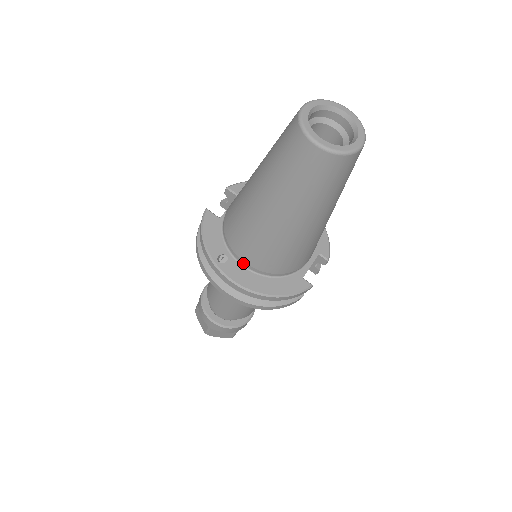
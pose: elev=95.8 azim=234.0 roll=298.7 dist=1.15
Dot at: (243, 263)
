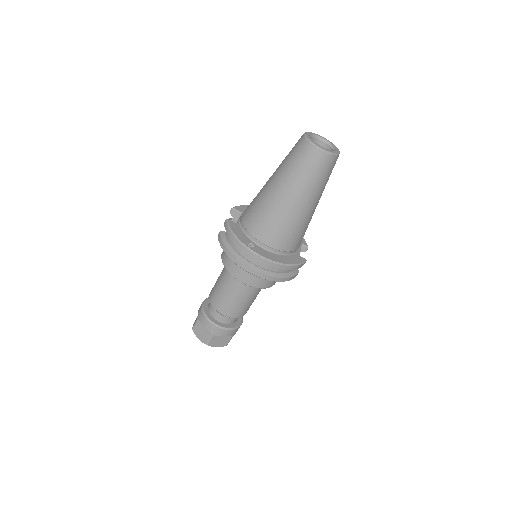
Dot at: (264, 246)
